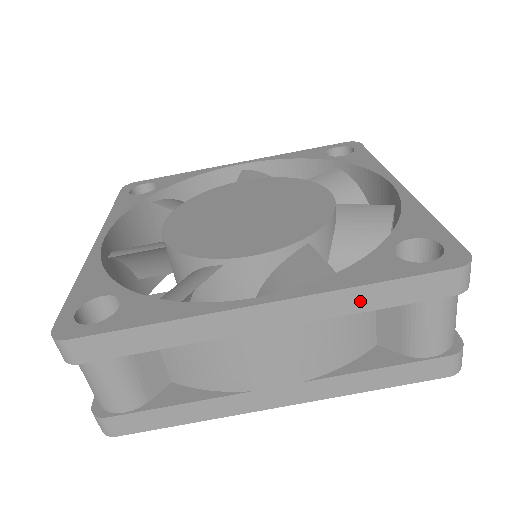
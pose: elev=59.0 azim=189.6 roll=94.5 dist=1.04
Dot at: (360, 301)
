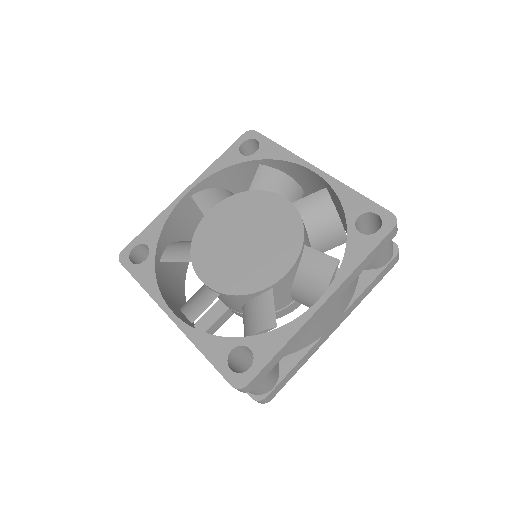
Dot at: (361, 269)
